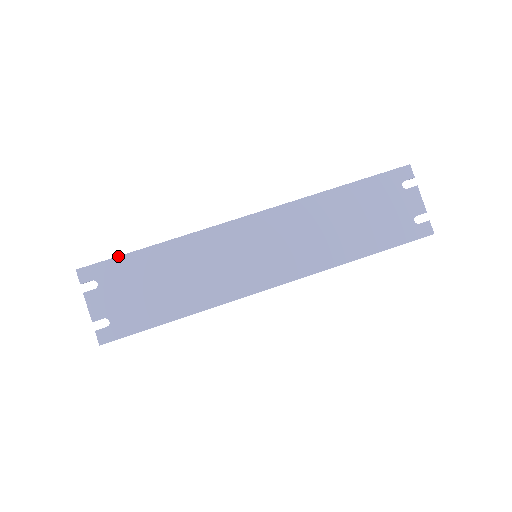
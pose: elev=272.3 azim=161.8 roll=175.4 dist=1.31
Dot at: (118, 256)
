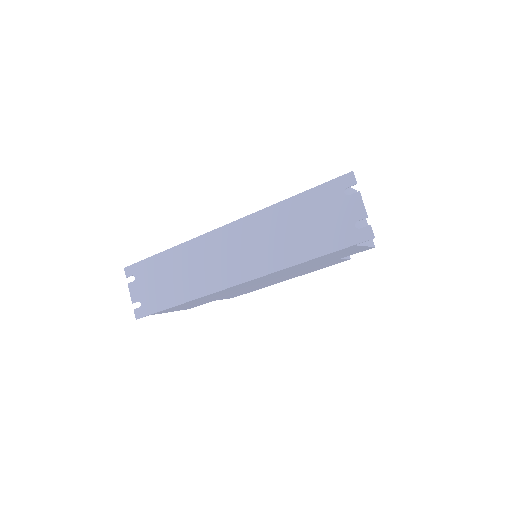
Dot at: (145, 259)
